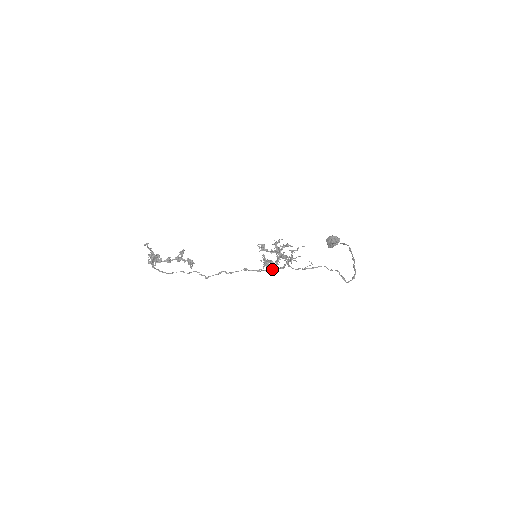
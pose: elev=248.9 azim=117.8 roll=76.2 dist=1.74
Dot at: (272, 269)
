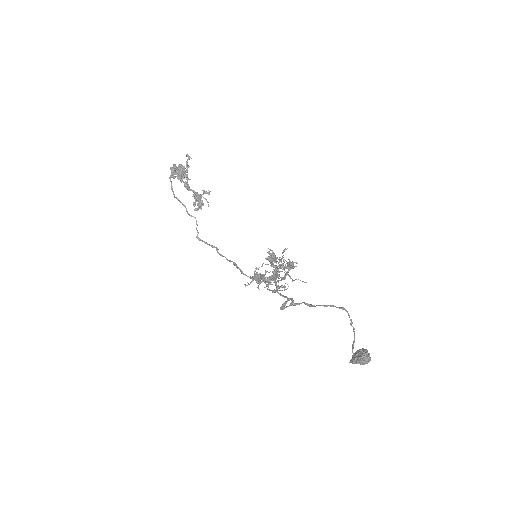
Dot at: (253, 278)
